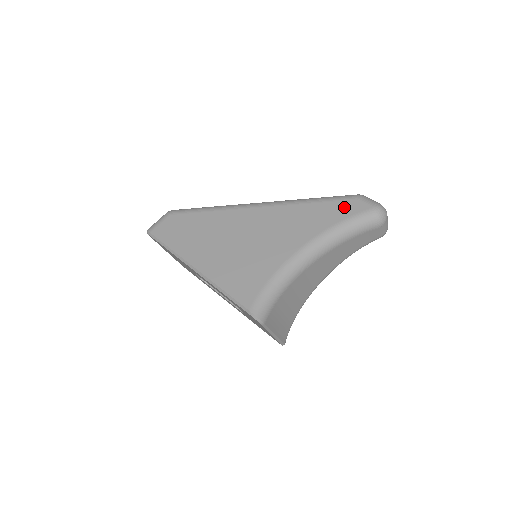
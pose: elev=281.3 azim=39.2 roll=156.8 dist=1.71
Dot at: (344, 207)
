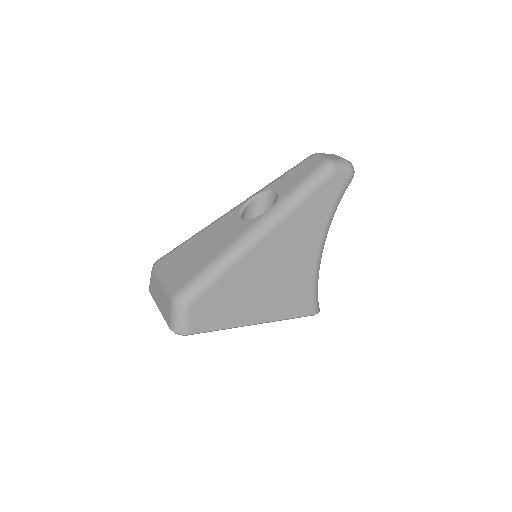
Dot at: (331, 189)
